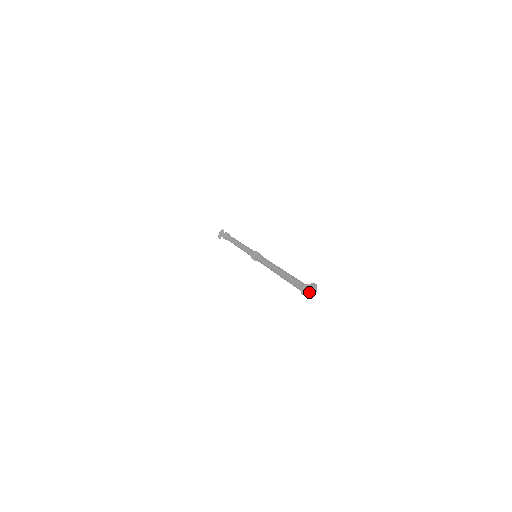
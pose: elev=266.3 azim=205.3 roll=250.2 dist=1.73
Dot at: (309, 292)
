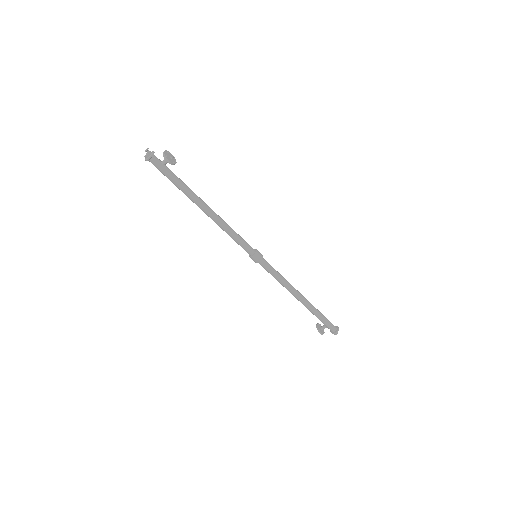
Dot at: occluded
